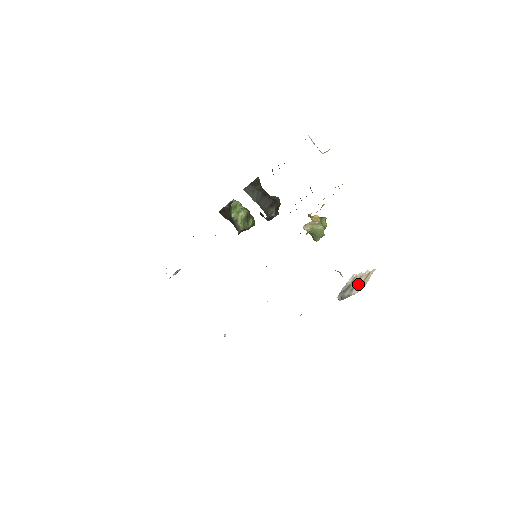
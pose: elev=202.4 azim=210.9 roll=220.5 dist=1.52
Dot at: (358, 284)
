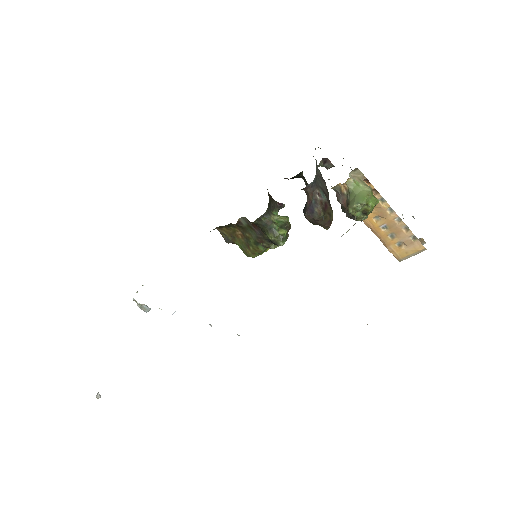
Dot at: occluded
